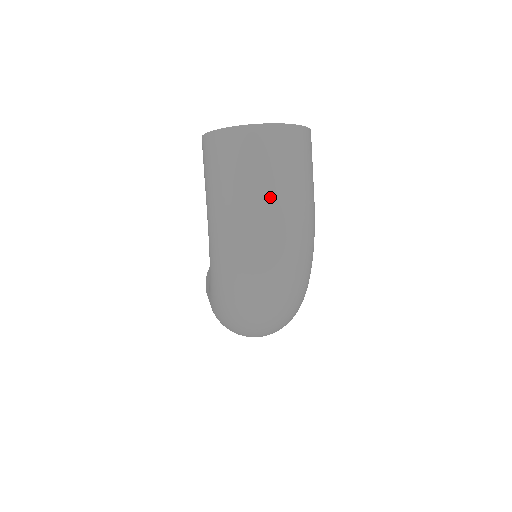
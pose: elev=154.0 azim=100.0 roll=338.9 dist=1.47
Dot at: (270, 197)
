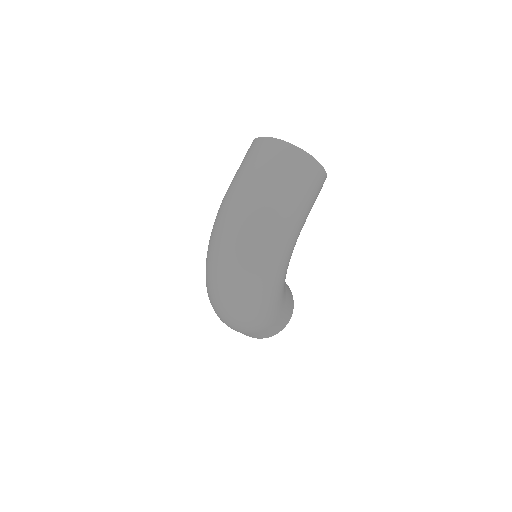
Dot at: (258, 185)
